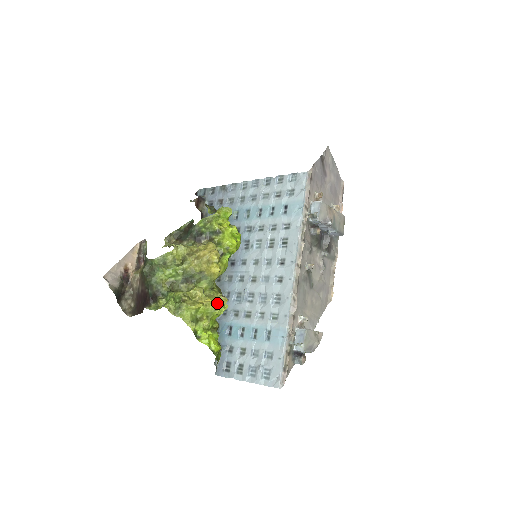
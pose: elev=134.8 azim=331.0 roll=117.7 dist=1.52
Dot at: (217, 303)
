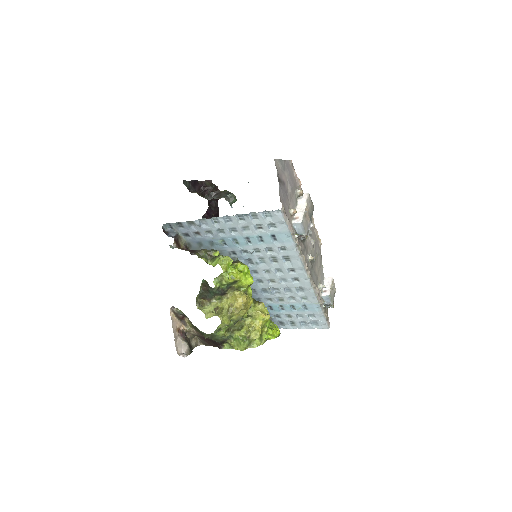
Dot at: (266, 319)
